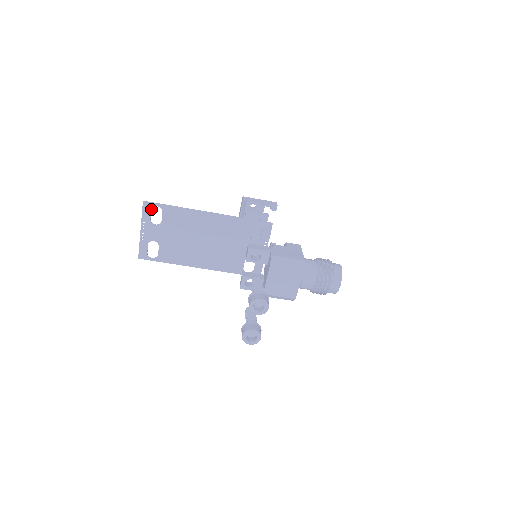
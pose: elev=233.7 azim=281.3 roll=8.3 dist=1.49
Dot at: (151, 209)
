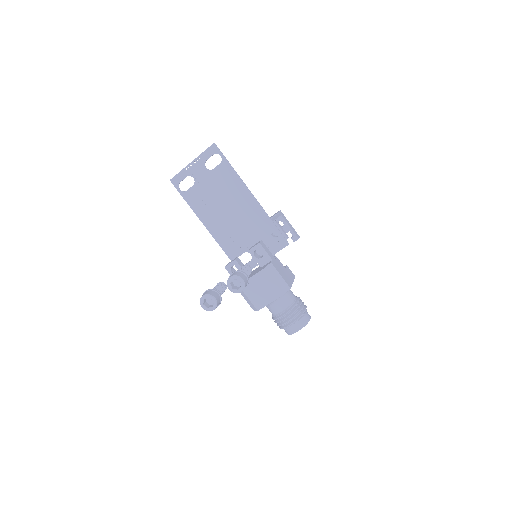
Dot at: occluded
